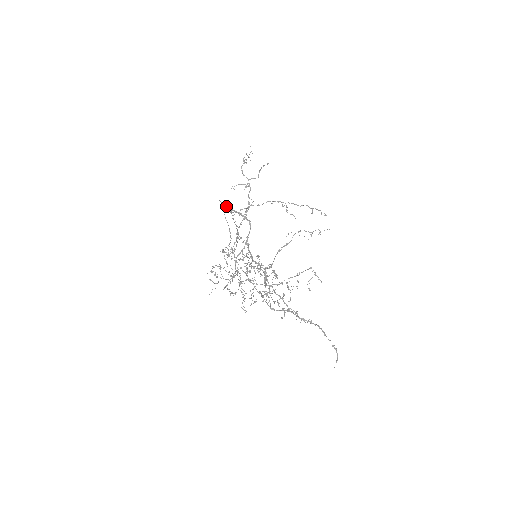
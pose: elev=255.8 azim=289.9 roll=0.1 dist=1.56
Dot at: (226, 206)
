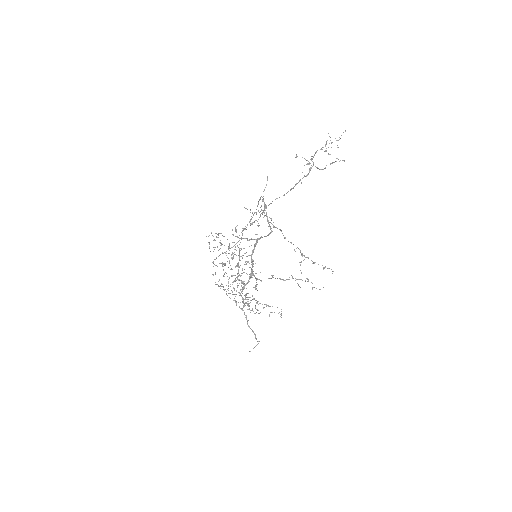
Dot at: (264, 202)
